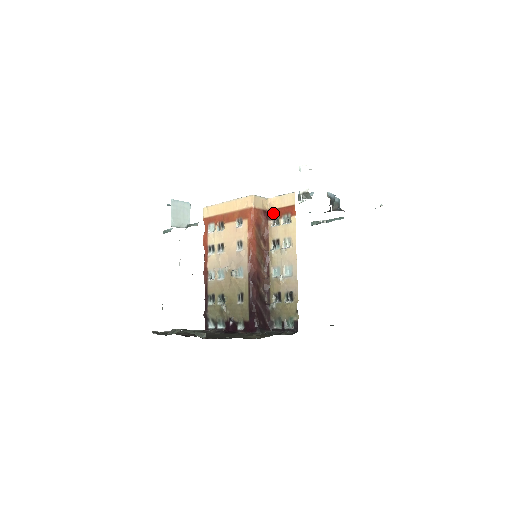
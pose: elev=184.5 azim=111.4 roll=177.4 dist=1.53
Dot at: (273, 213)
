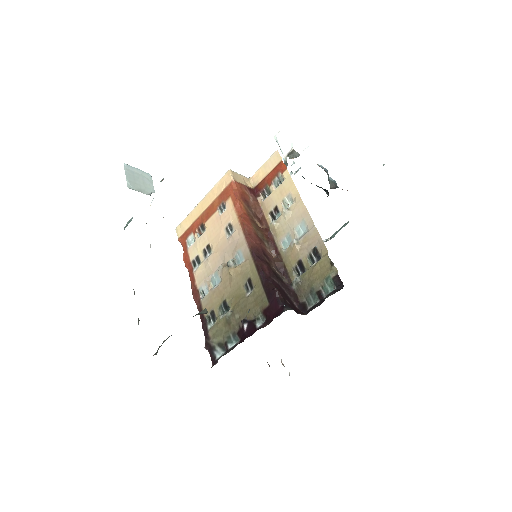
Dot at: (260, 187)
